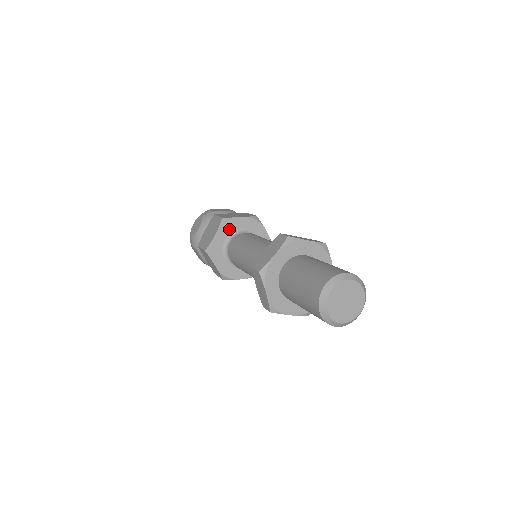
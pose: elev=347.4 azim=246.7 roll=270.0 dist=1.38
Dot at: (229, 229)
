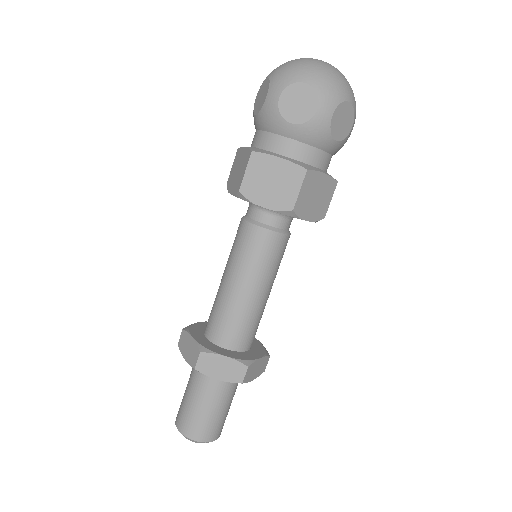
Dot at: occluded
